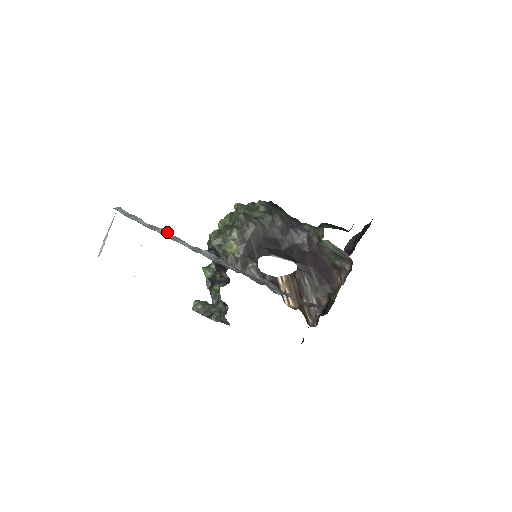
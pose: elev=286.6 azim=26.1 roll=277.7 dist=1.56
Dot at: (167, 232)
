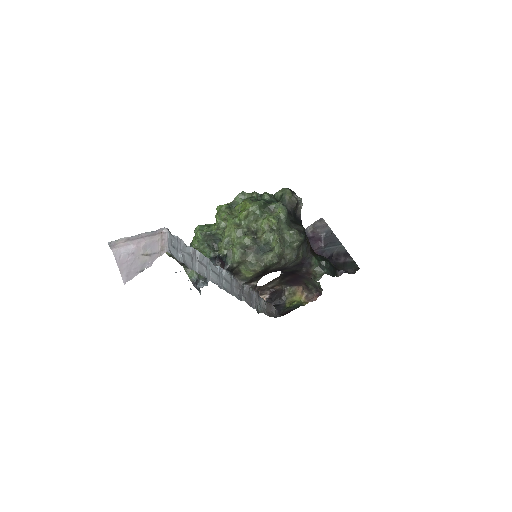
Dot at: (202, 257)
